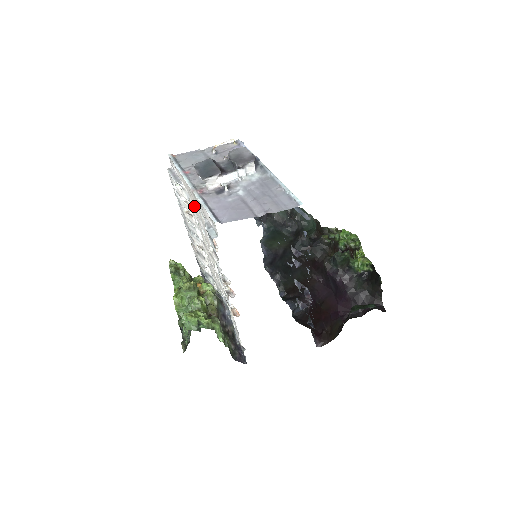
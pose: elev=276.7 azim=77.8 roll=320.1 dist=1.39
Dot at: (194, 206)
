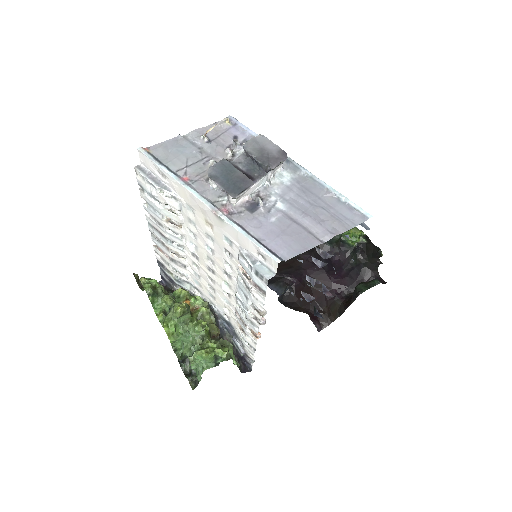
Dot at: (200, 222)
